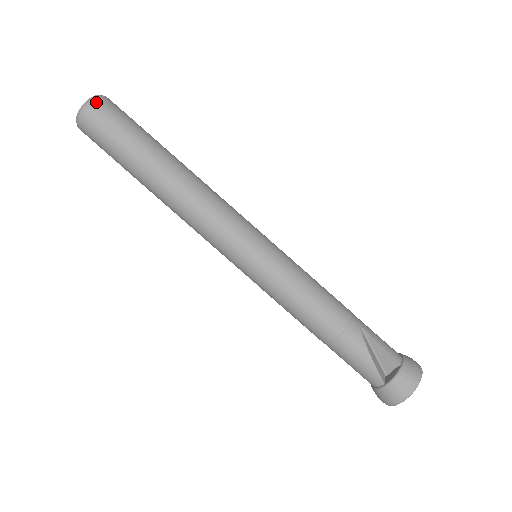
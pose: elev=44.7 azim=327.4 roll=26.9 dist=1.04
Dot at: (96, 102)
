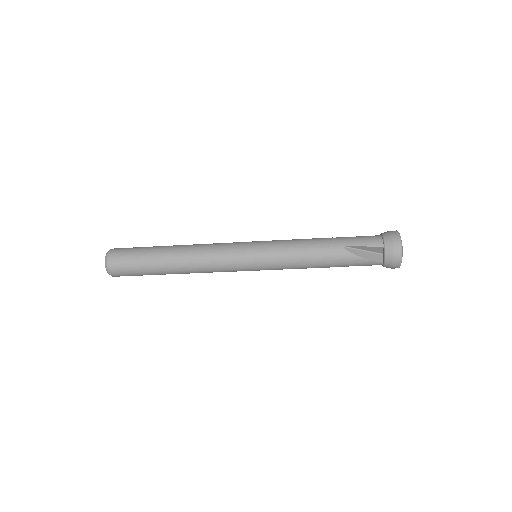
Dot at: (109, 262)
